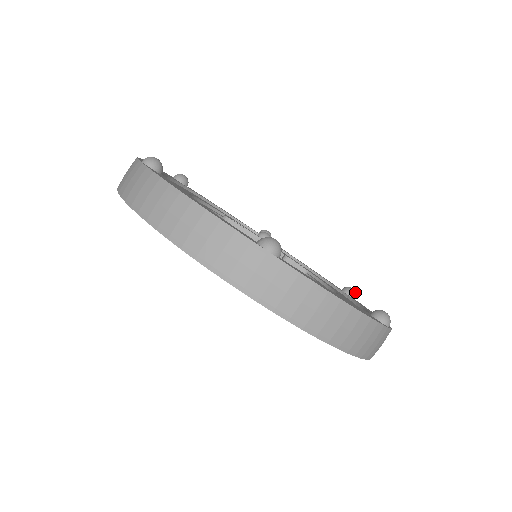
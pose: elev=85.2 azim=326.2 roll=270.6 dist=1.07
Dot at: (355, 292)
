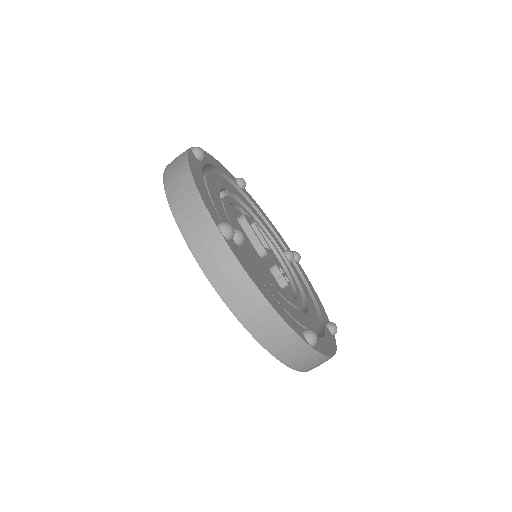
Dot at: (336, 329)
